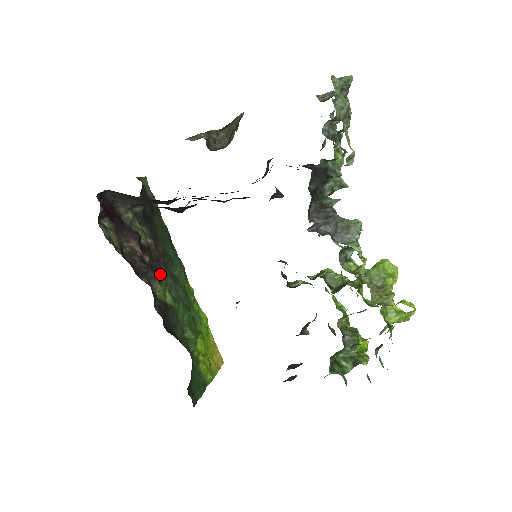
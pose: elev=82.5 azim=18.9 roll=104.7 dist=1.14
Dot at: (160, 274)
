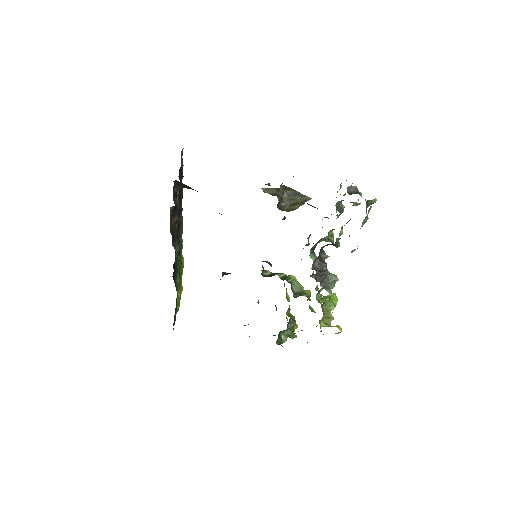
Dot at: occluded
